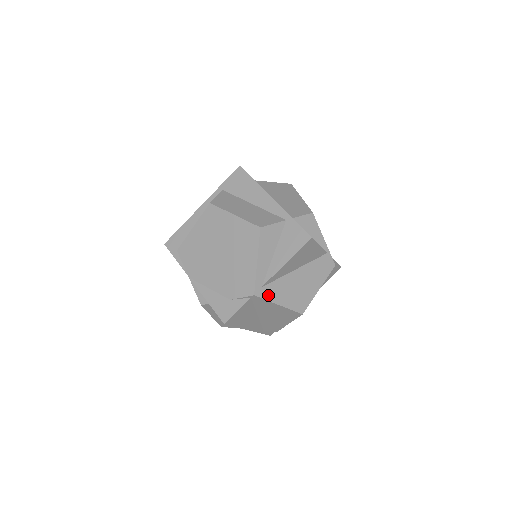
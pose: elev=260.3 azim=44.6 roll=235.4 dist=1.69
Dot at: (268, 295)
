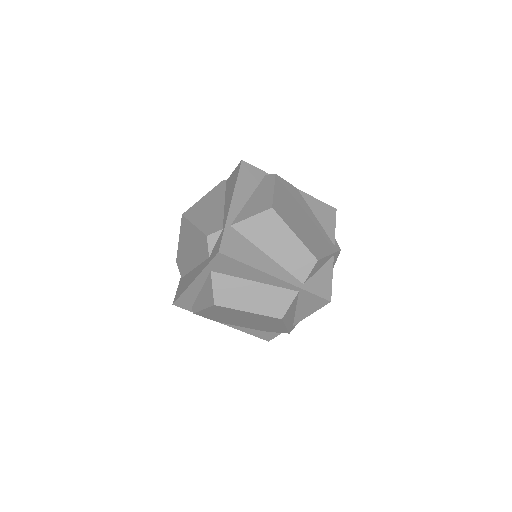
Dot at: occluded
